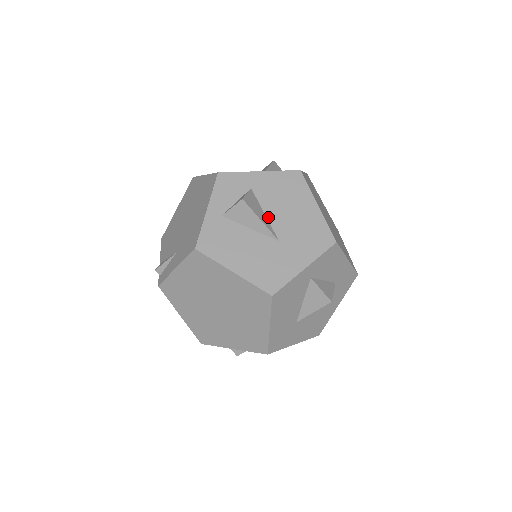
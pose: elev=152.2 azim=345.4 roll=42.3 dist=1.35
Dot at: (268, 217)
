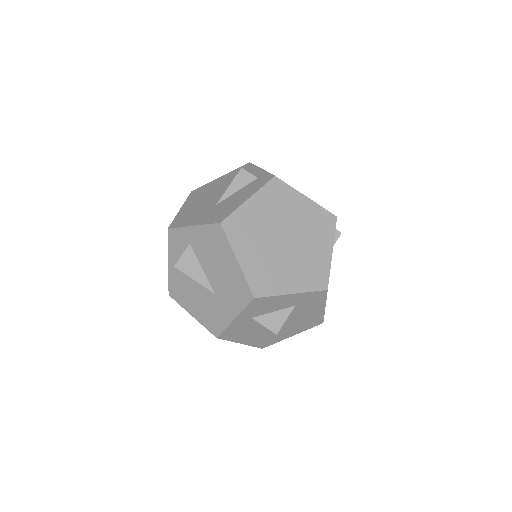
Dot at: (204, 271)
